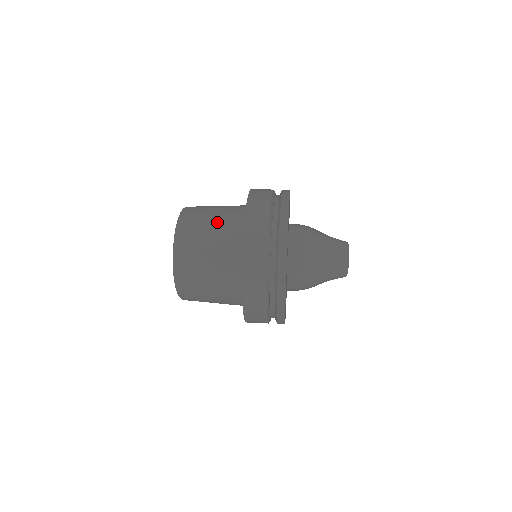
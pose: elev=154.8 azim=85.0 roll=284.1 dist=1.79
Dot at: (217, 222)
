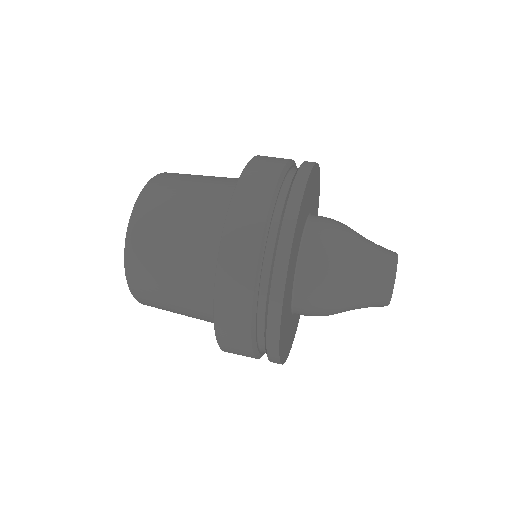
Dot at: occluded
